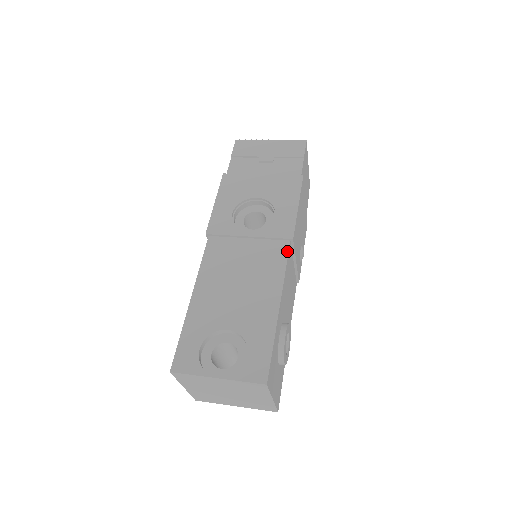
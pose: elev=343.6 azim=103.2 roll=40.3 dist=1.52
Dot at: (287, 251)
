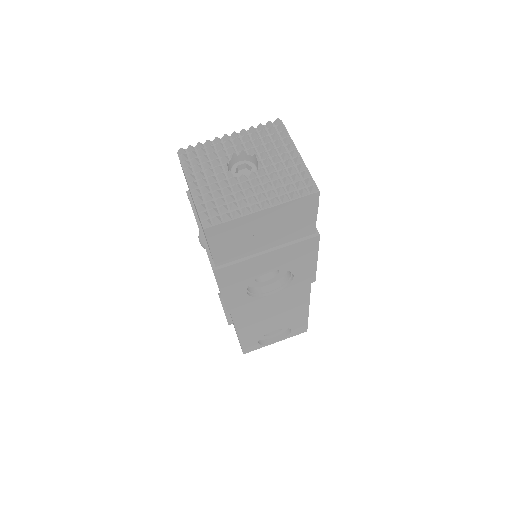
Dot at: (310, 287)
